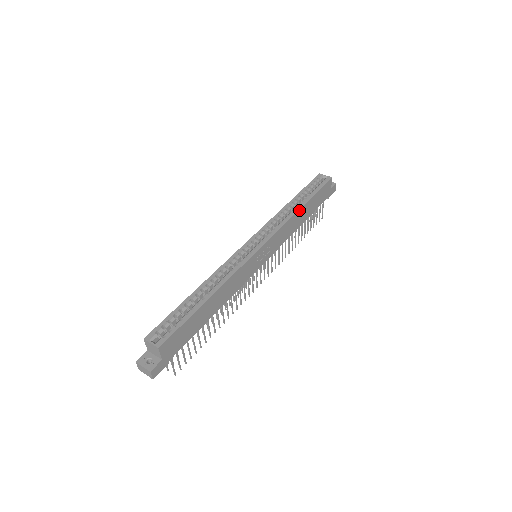
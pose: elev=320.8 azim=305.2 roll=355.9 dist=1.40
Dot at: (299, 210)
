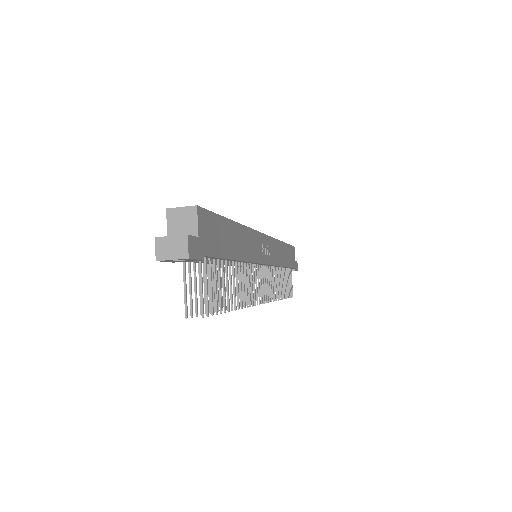
Dot at: (281, 242)
